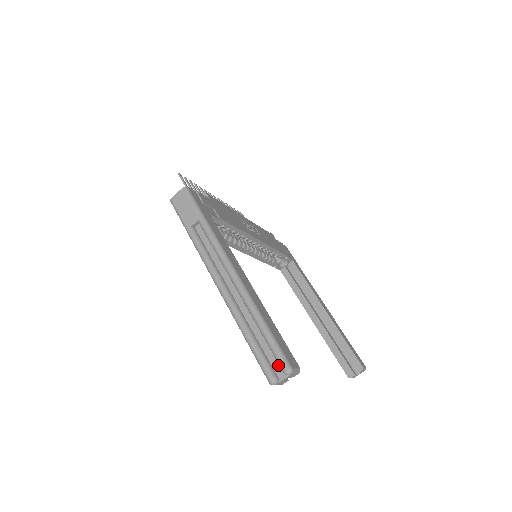
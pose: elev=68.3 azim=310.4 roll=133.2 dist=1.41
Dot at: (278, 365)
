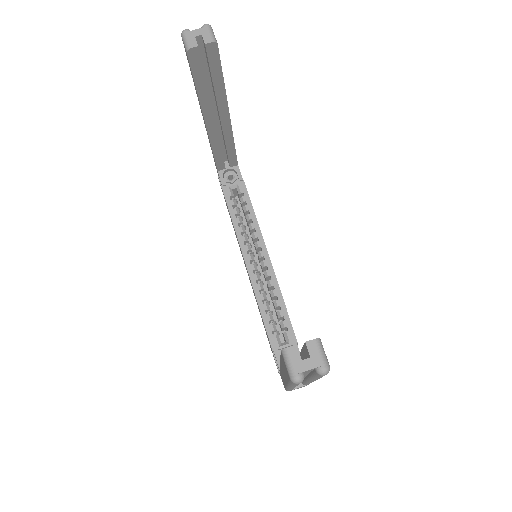
Dot at: occluded
